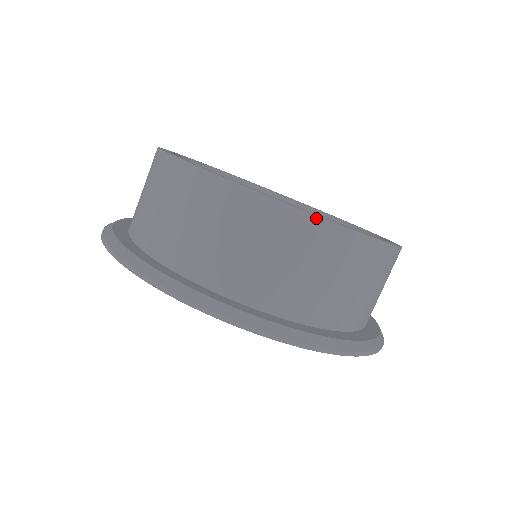
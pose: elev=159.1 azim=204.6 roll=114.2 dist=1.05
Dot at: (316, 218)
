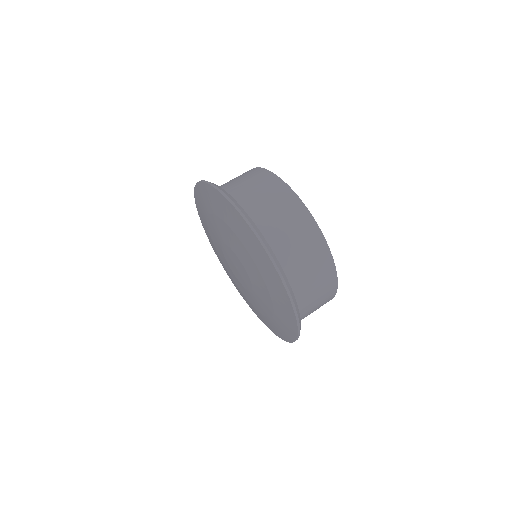
Dot at: (331, 255)
